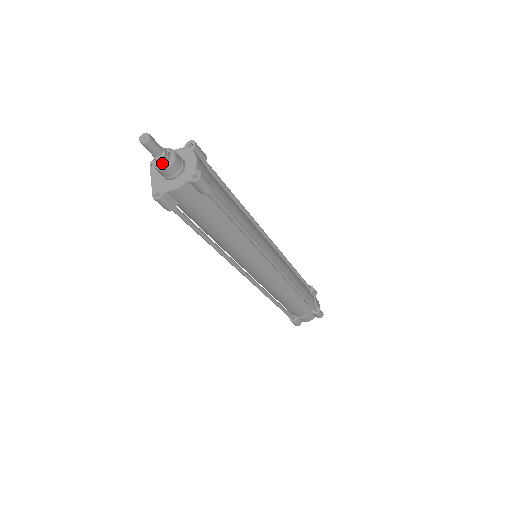
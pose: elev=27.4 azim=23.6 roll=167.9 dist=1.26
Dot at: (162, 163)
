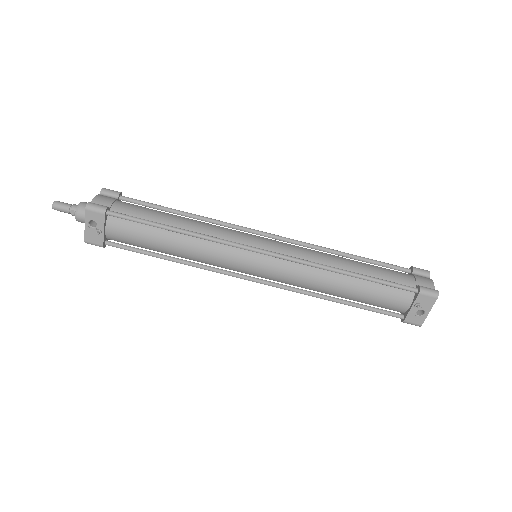
Dot at: (78, 207)
